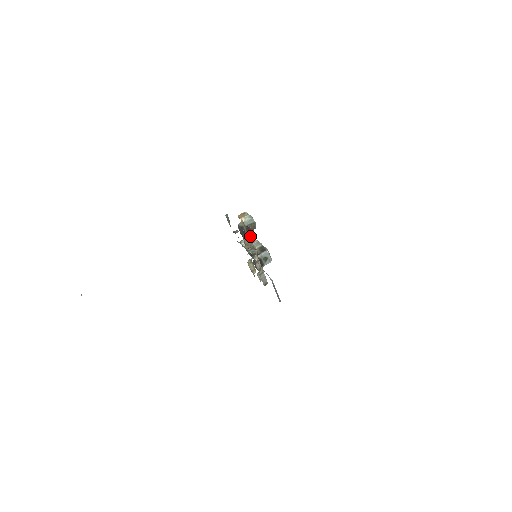
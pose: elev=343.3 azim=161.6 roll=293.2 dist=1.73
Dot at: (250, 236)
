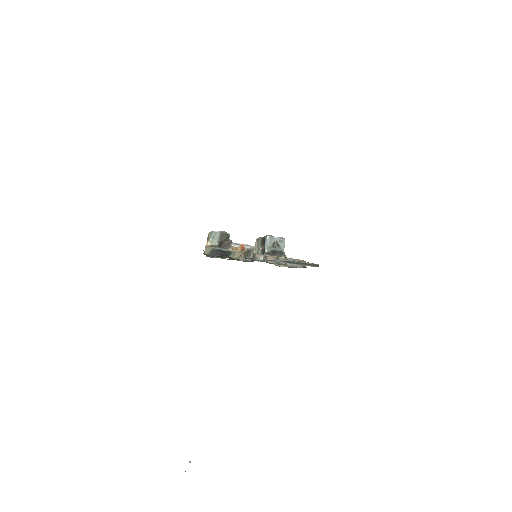
Dot at: (237, 246)
